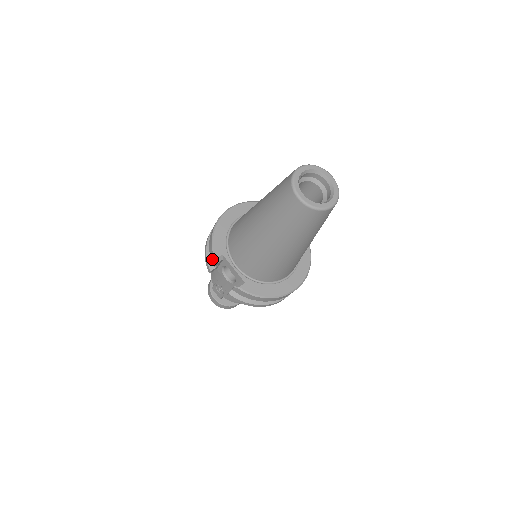
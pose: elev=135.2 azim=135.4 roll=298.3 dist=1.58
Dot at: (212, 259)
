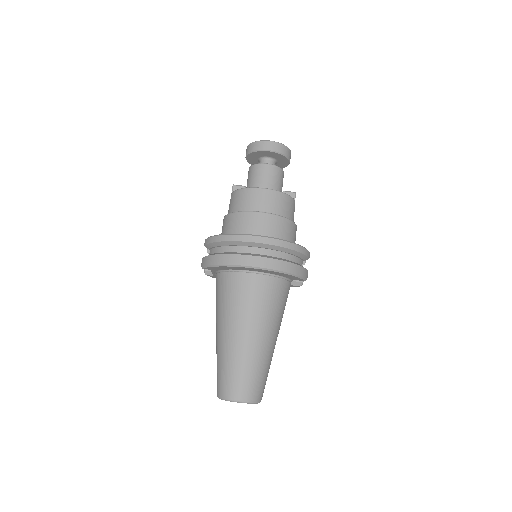
Dot at: (203, 261)
